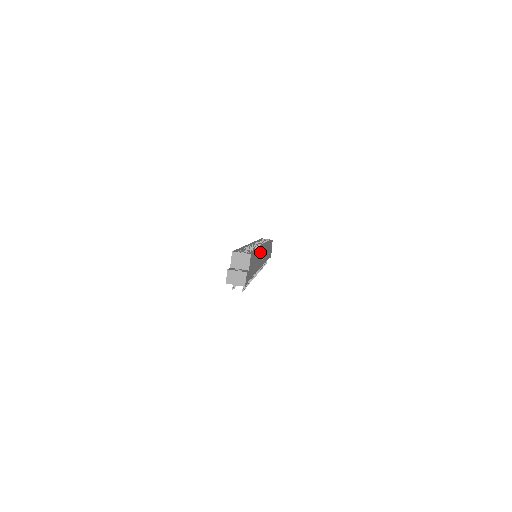
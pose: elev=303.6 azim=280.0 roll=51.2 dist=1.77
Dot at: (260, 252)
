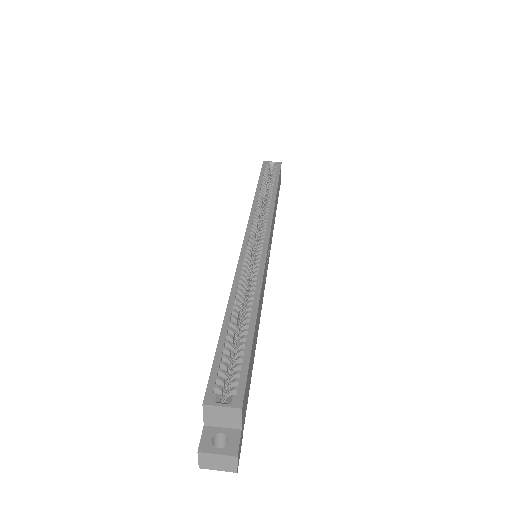
Dot at: (262, 285)
